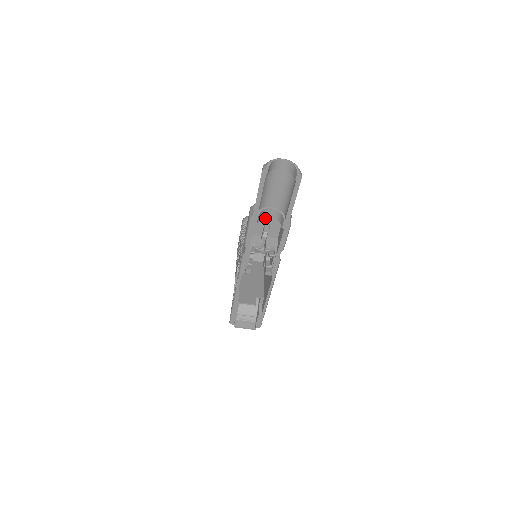
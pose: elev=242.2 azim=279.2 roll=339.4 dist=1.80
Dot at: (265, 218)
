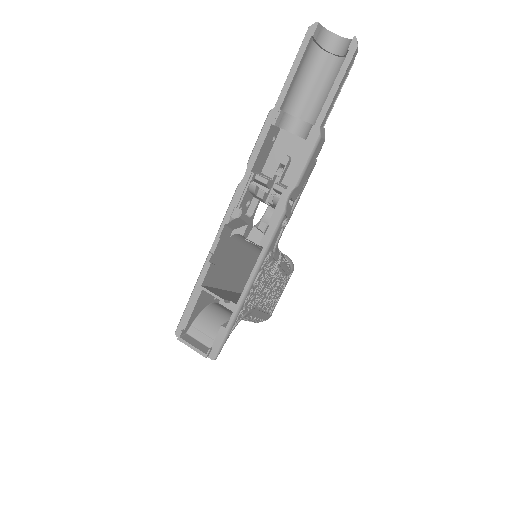
Dot at: (289, 146)
